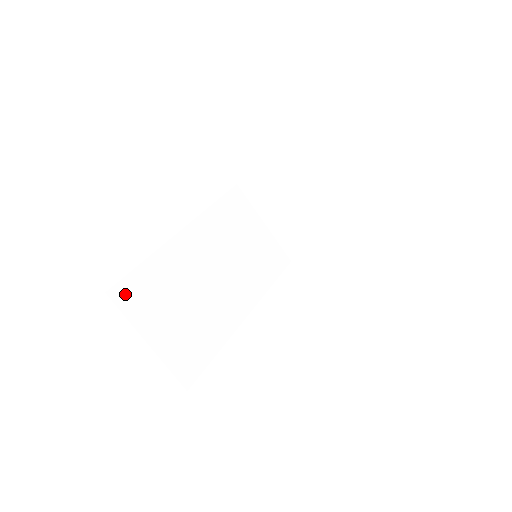
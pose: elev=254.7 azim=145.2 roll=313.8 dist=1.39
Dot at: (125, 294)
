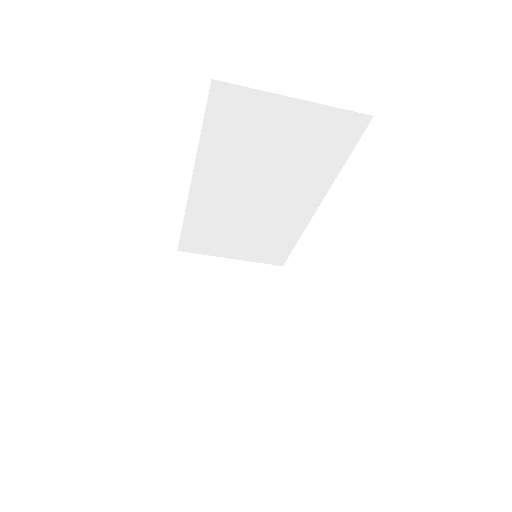
Dot at: (190, 246)
